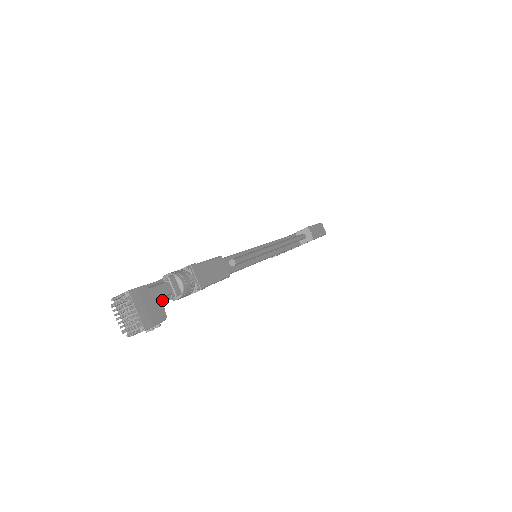
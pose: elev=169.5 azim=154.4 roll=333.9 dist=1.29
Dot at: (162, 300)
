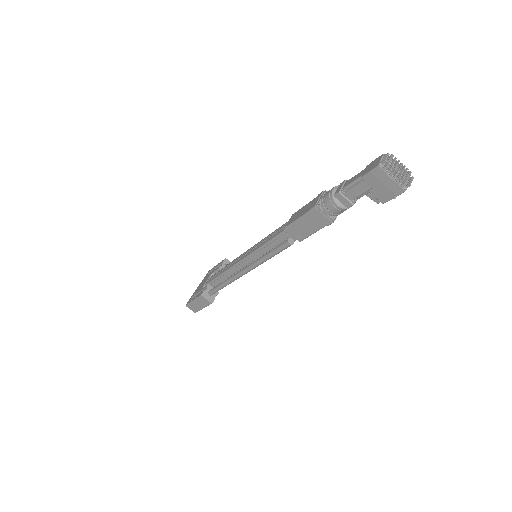
Dot at: occluded
